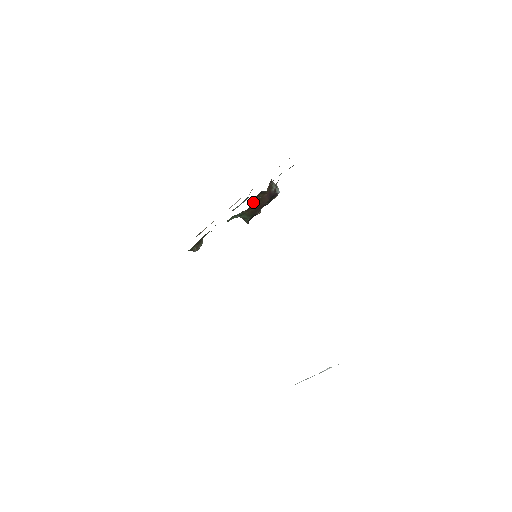
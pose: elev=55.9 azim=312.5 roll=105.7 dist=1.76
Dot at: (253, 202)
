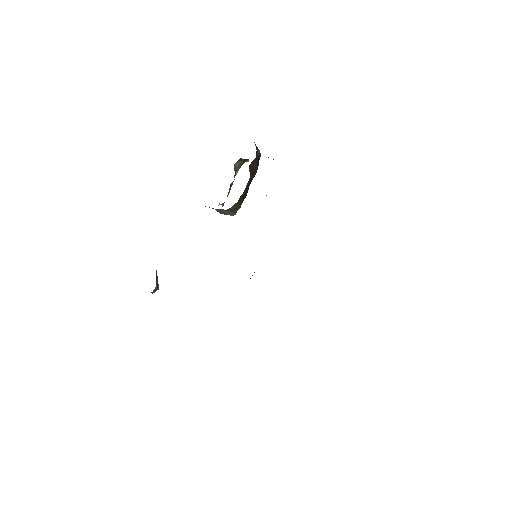
Dot at: occluded
